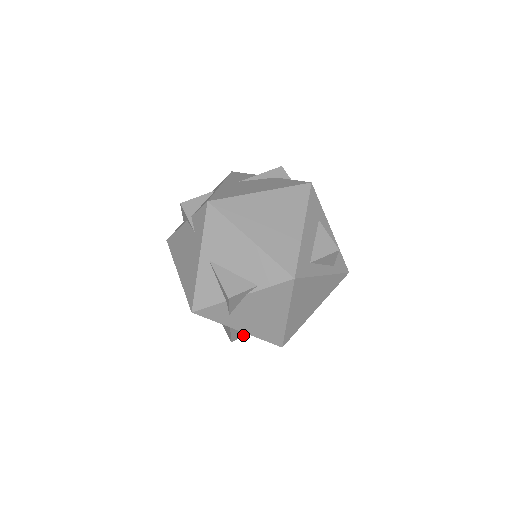
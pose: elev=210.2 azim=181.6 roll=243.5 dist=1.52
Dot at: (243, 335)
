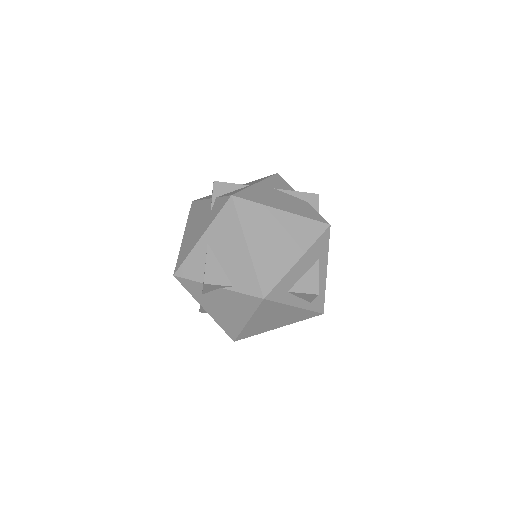
Dot at: occluded
